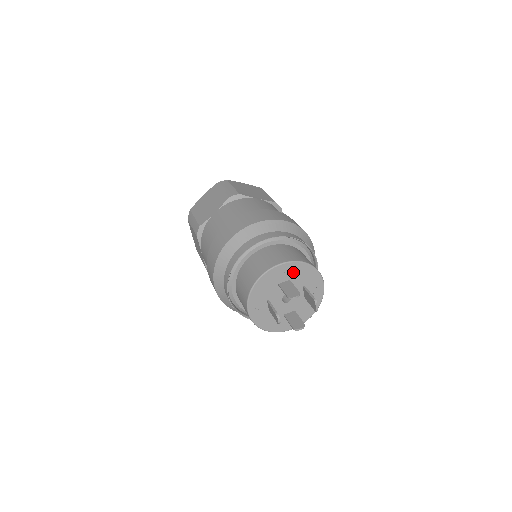
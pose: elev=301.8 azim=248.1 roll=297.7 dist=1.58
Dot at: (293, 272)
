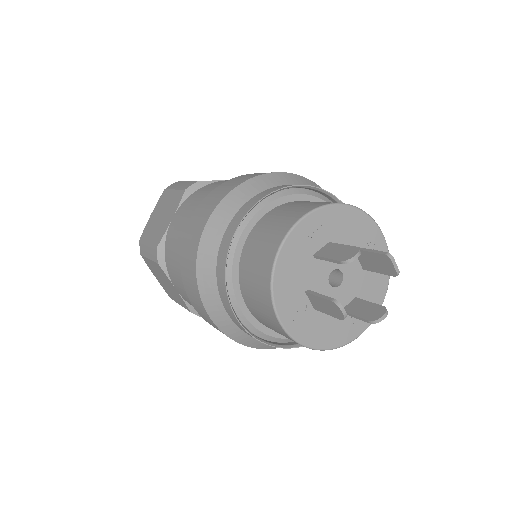
Dot at: (329, 226)
